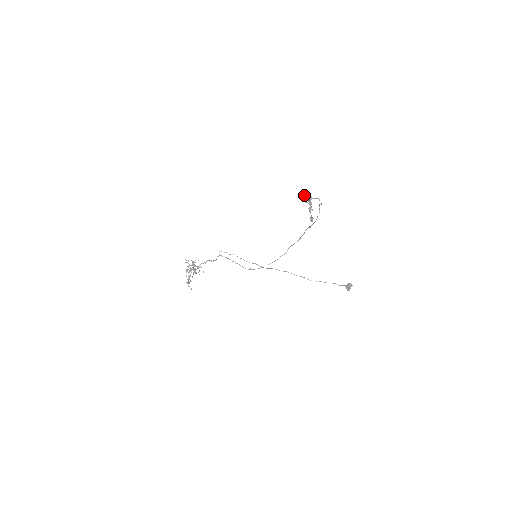
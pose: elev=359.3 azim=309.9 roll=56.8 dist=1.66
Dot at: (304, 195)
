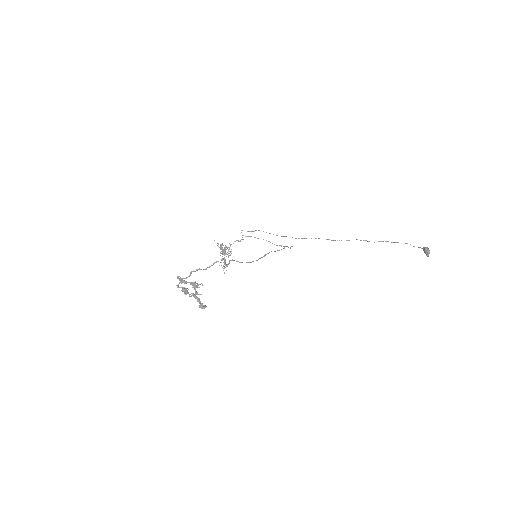
Dot at: (181, 278)
